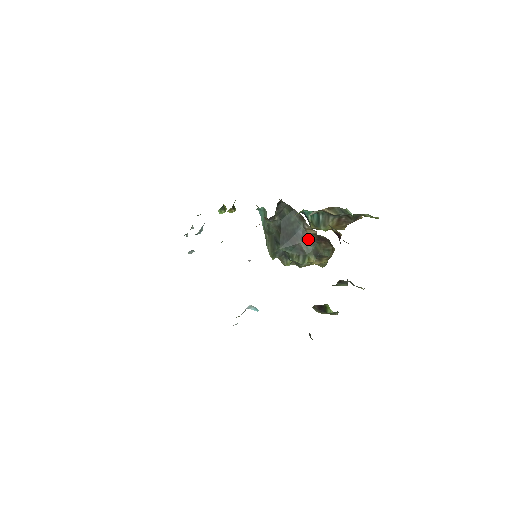
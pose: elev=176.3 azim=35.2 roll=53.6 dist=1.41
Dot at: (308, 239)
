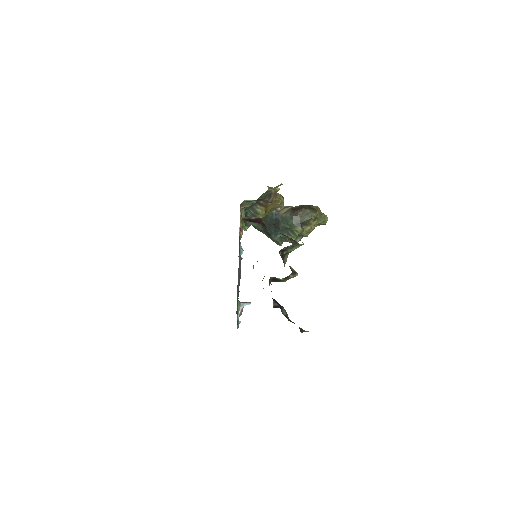
Dot at: (285, 218)
